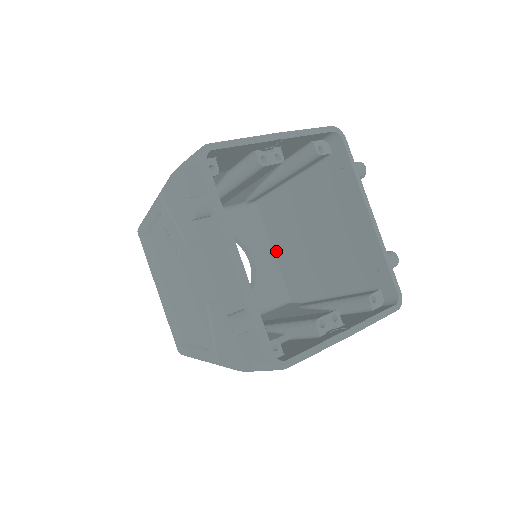
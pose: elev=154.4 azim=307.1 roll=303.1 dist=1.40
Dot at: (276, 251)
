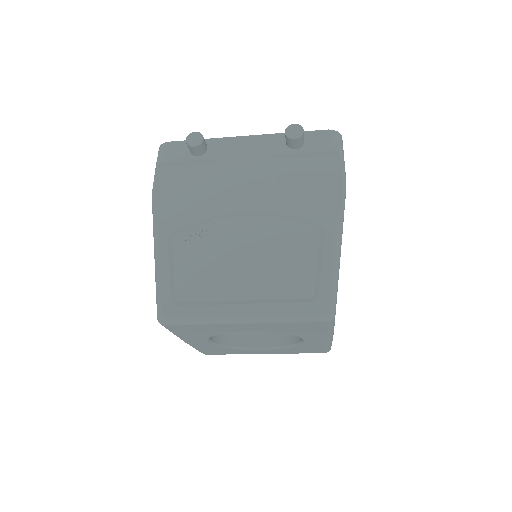
Dot at: (263, 332)
